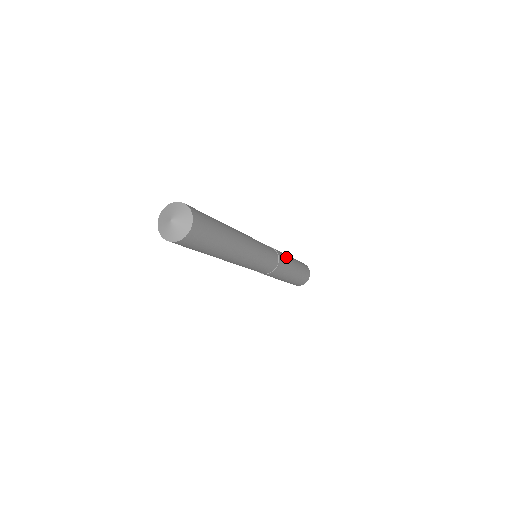
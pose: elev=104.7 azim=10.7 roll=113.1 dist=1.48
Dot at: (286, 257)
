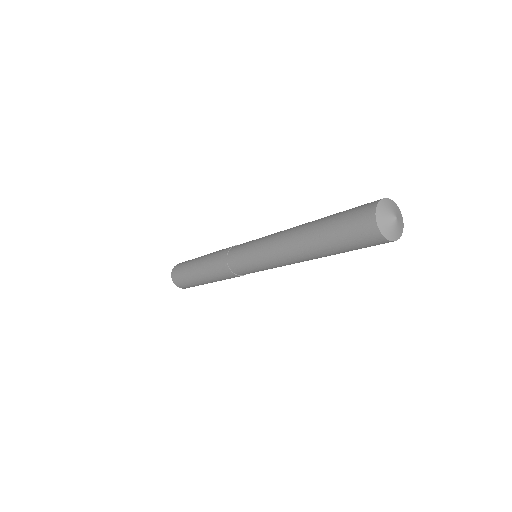
Dot at: occluded
